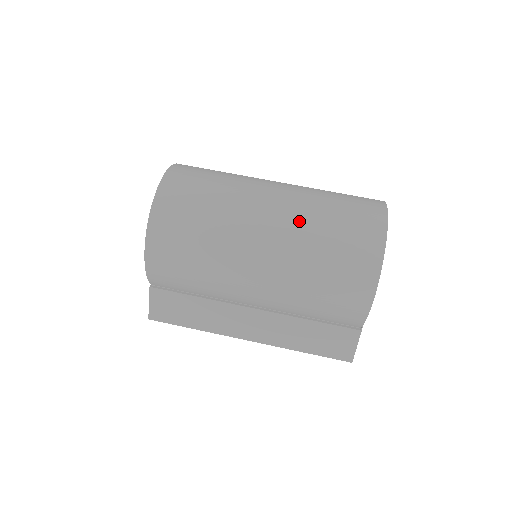
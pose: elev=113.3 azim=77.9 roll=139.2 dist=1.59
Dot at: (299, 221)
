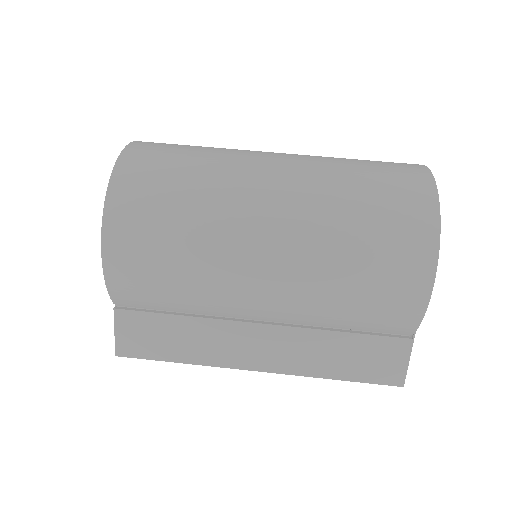
Dot at: (316, 190)
